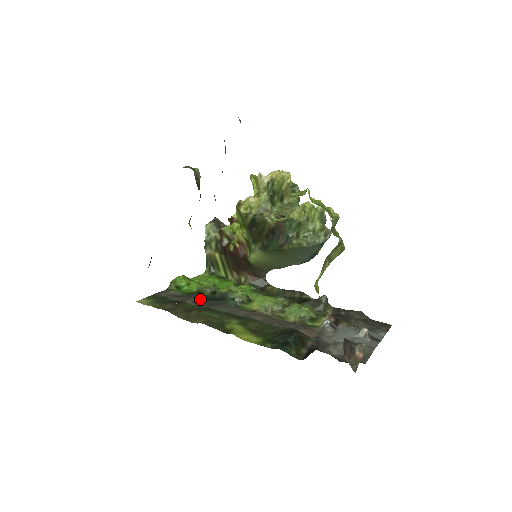
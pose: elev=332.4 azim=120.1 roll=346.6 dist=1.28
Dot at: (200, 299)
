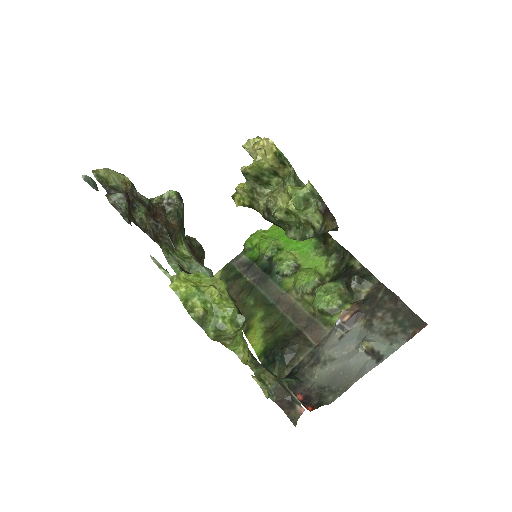
Dot at: (255, 271)
